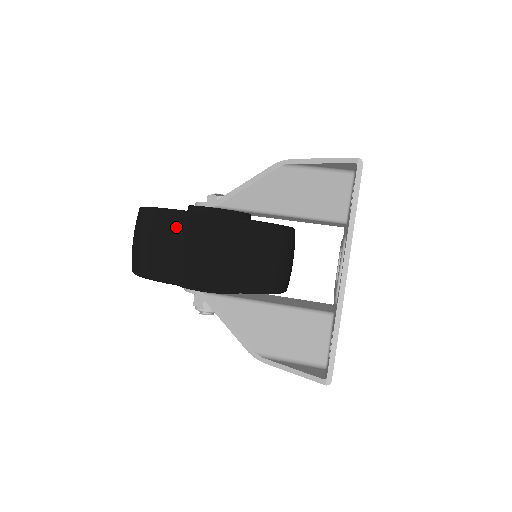
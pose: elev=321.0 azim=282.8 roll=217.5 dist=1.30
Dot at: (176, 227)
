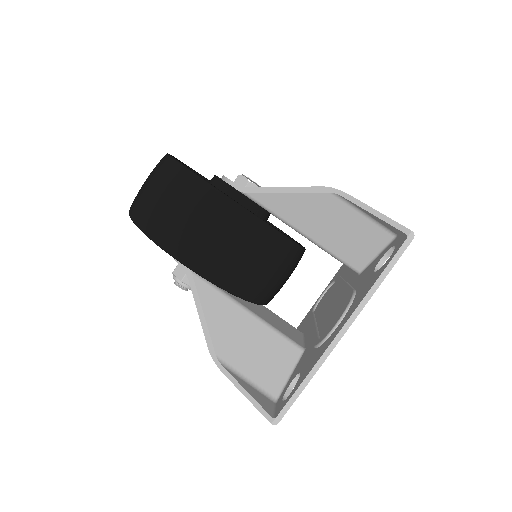
Dot at: (199, 199)
